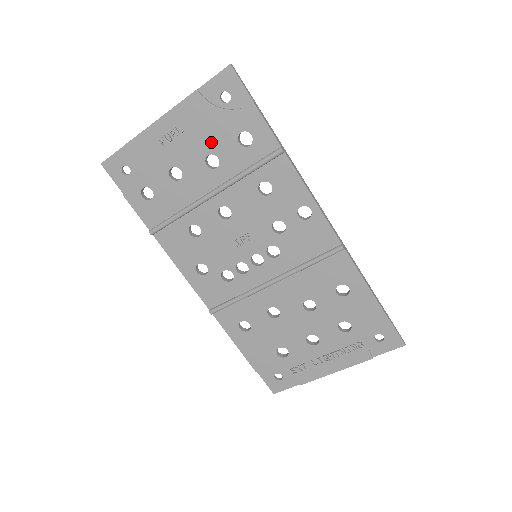
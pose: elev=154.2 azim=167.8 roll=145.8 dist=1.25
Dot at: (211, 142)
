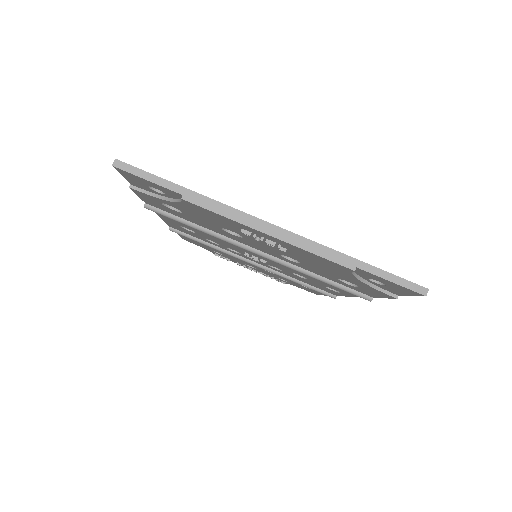
Dot at: (309, 264)
